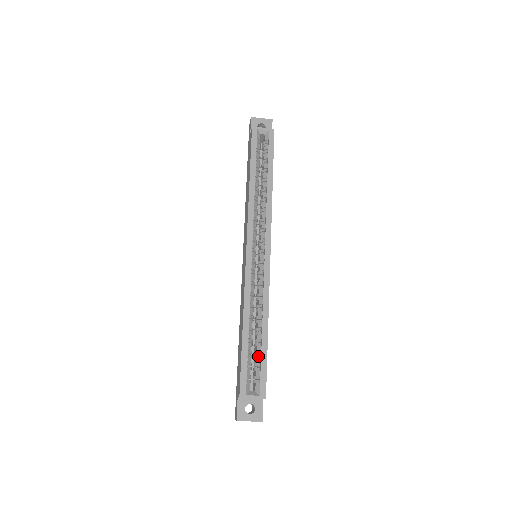
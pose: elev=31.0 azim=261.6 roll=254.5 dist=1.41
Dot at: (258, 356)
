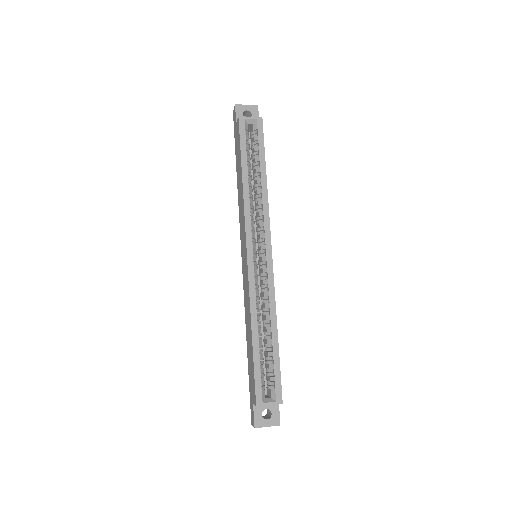
Dot at: (270, 361)
